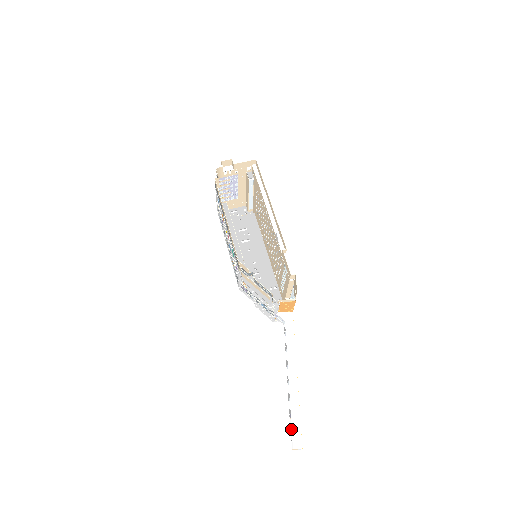
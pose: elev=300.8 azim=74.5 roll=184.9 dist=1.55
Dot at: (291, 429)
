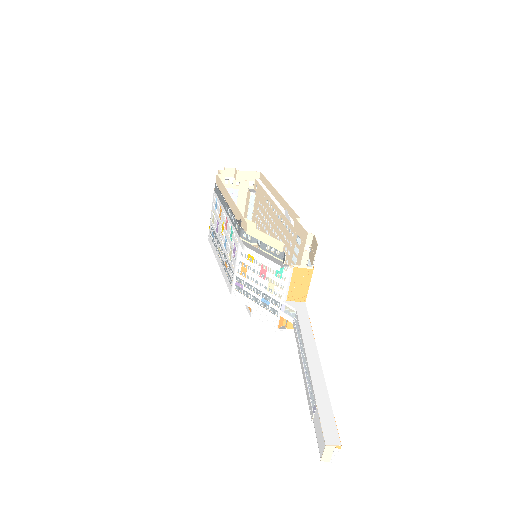
Dot at: (316, 431)
